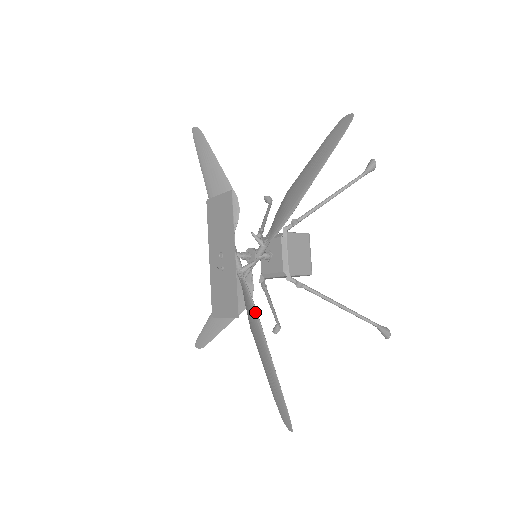
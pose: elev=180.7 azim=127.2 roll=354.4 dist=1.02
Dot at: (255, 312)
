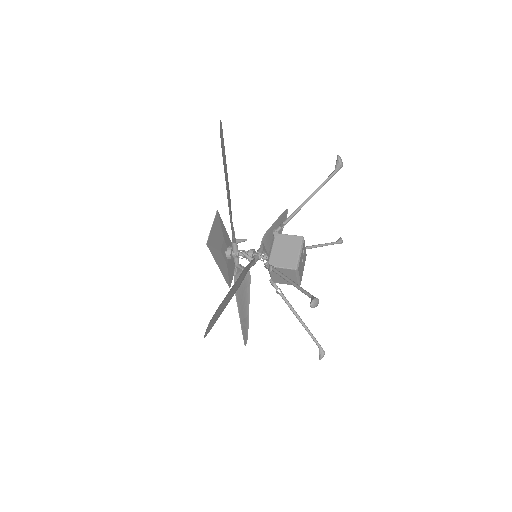
Dot at: (235, 295)
